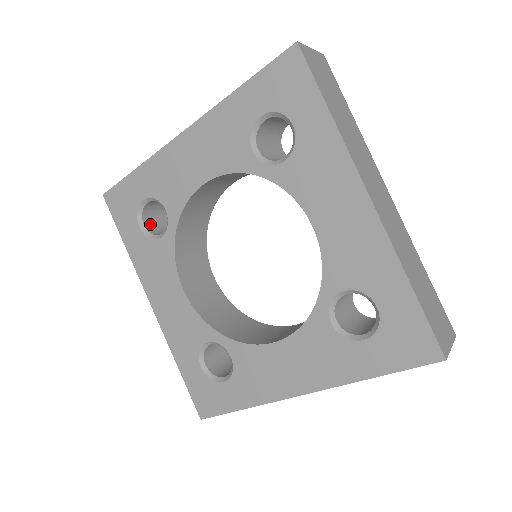
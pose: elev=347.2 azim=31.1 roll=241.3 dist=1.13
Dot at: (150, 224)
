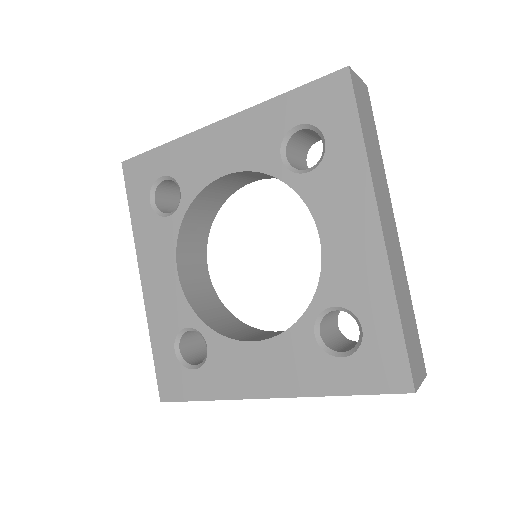
Dot at: (160, 201)
